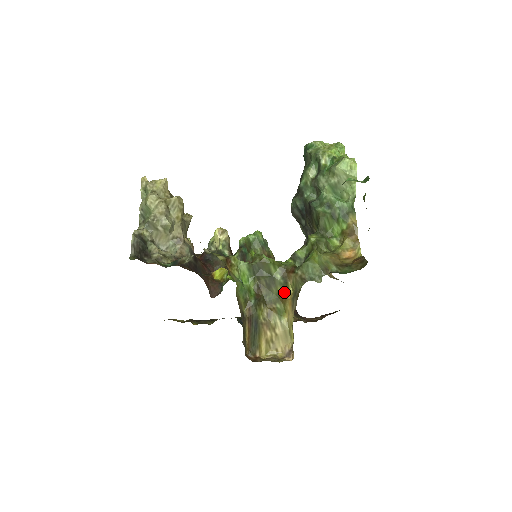
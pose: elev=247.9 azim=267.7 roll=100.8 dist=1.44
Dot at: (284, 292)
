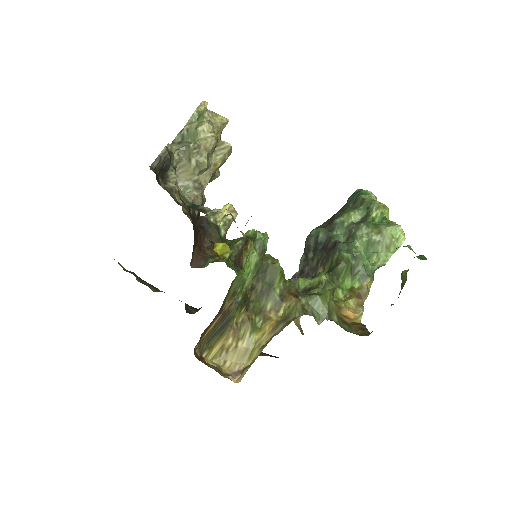
Dot at: (272, 310)
